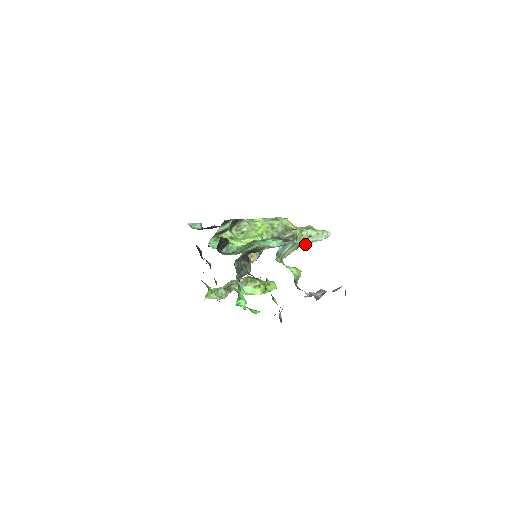
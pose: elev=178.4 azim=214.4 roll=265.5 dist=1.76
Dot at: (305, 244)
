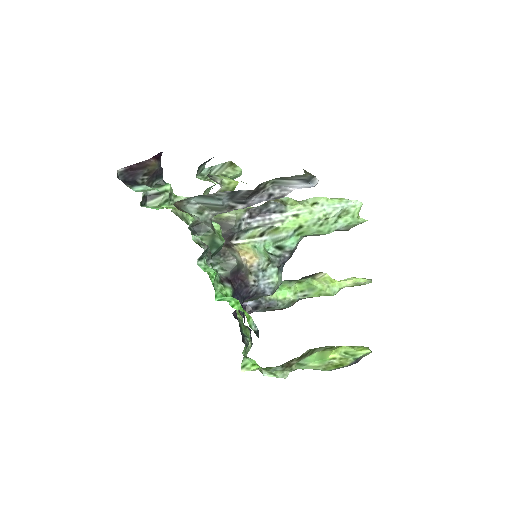
Dot at: (313, 216)
